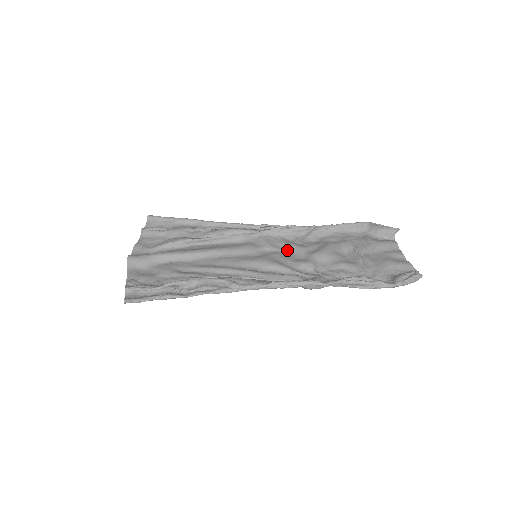
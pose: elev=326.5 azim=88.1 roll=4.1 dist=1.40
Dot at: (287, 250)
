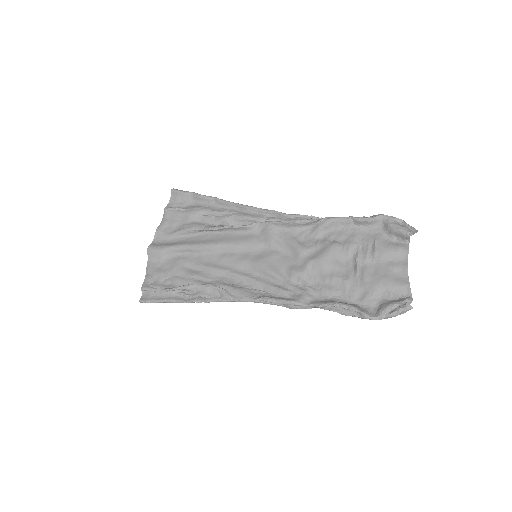
Dot at: (288, 249)
